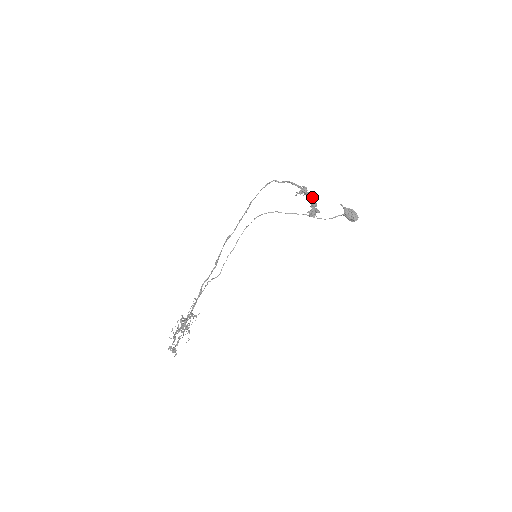
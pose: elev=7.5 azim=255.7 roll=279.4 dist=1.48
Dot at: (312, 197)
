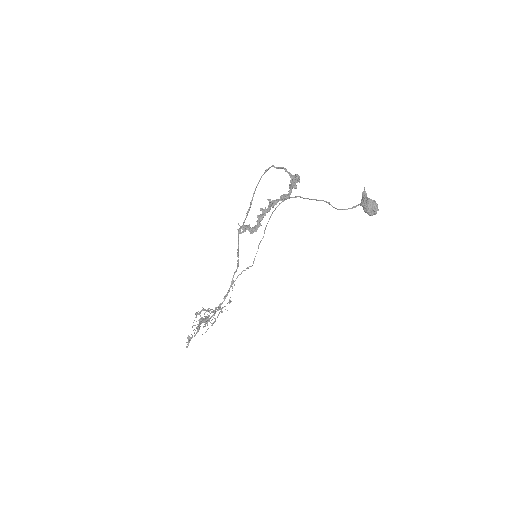
Dot at: (281, 196)
